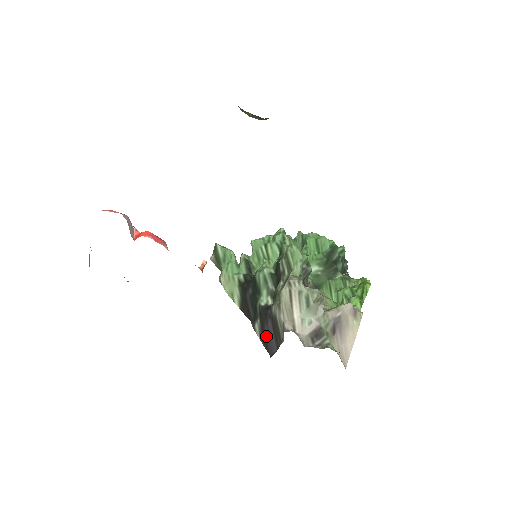
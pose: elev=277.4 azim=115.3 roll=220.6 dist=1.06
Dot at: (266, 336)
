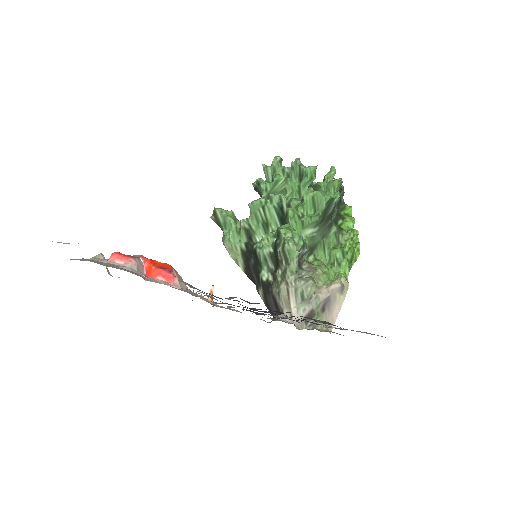
Dot at: (269, 304)
